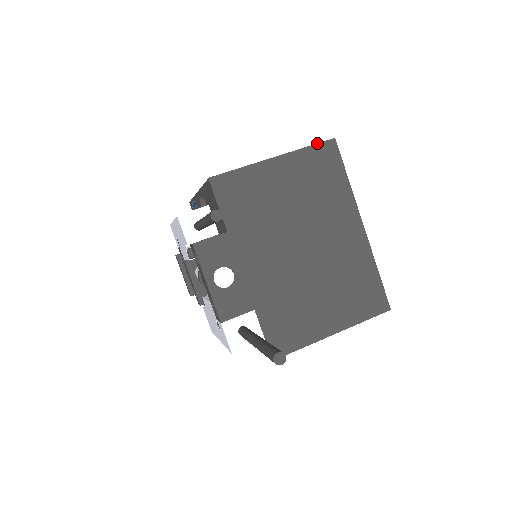
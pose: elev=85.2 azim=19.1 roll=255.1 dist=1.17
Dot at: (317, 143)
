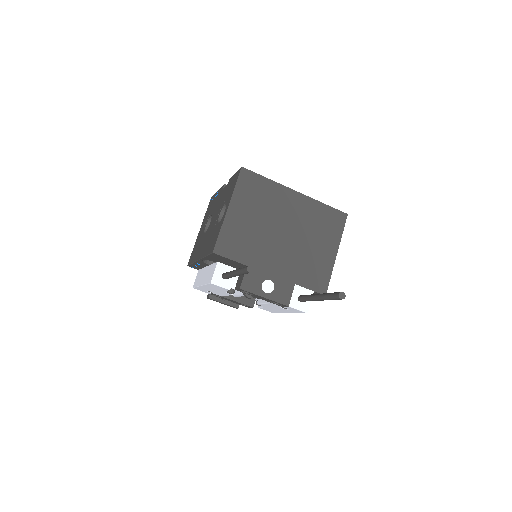
Dot at: (237, 179)
